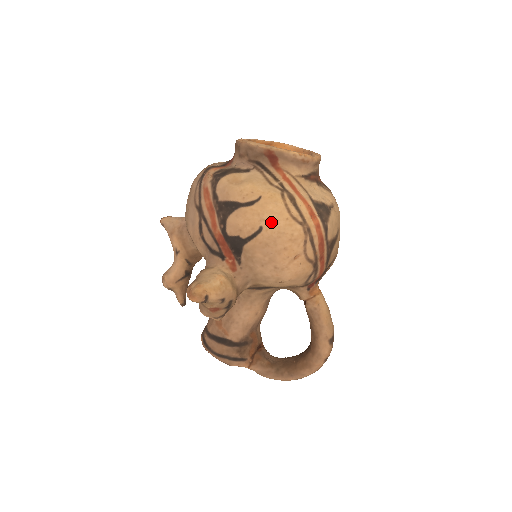
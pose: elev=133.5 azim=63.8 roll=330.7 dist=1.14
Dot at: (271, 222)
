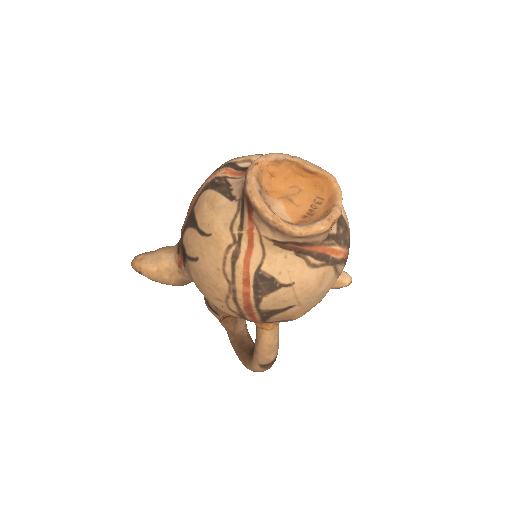
Dot at: (206, 261)
